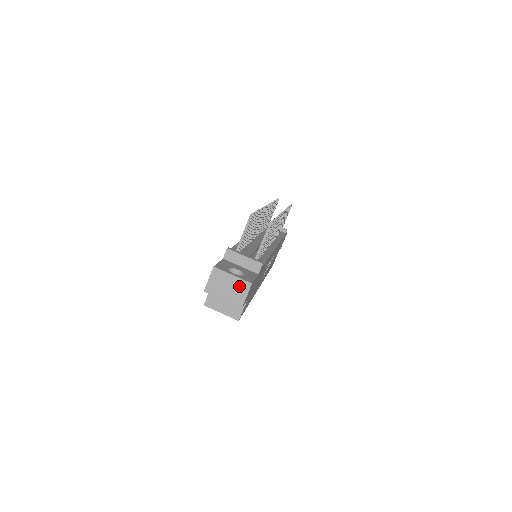
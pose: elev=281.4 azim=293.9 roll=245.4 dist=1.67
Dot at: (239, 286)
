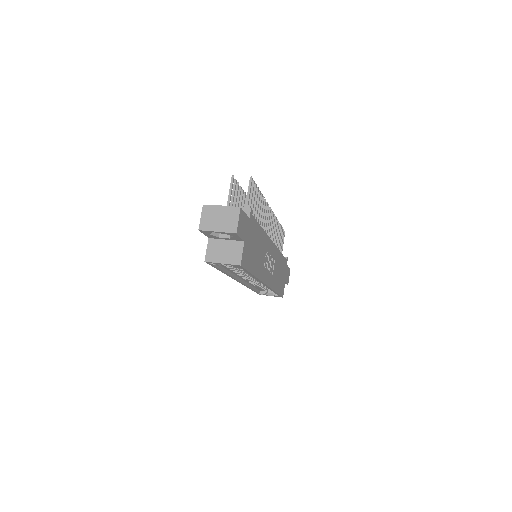
Dot at: (229, 214)
